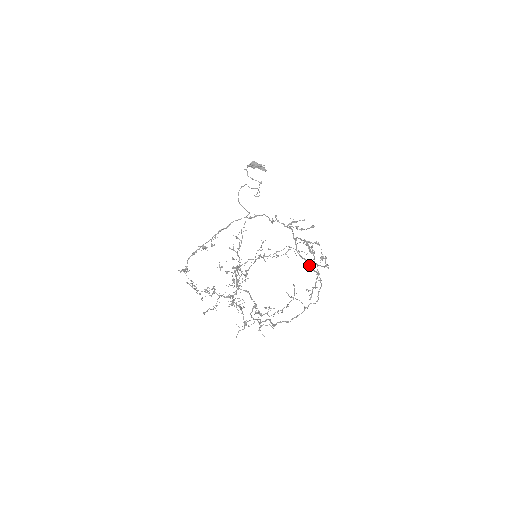
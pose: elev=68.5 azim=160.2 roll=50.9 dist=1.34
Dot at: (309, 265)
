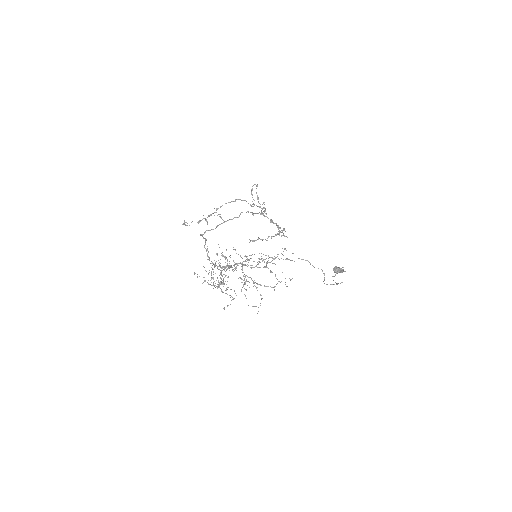
Dot at: occluded
